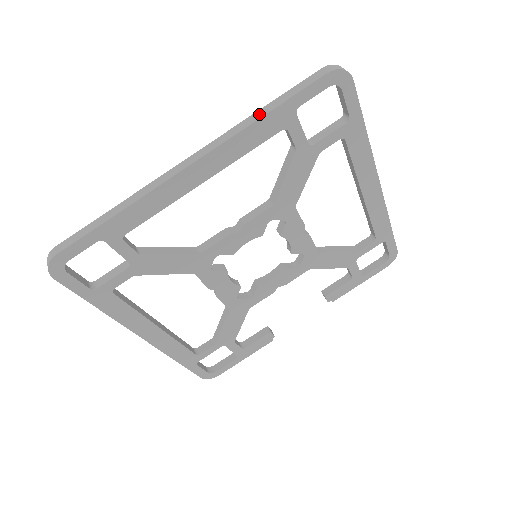
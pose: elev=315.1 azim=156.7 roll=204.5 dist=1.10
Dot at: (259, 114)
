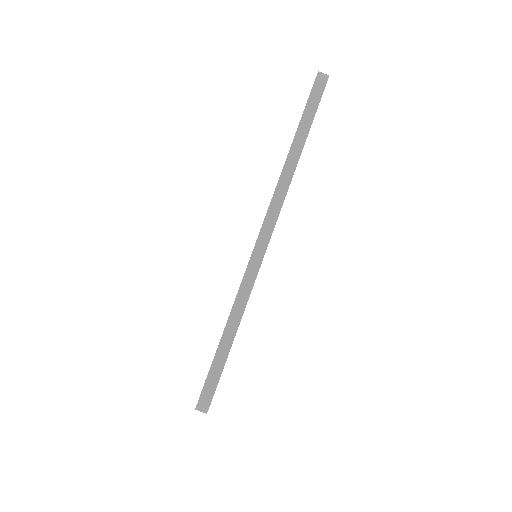
Dot at: occluded
